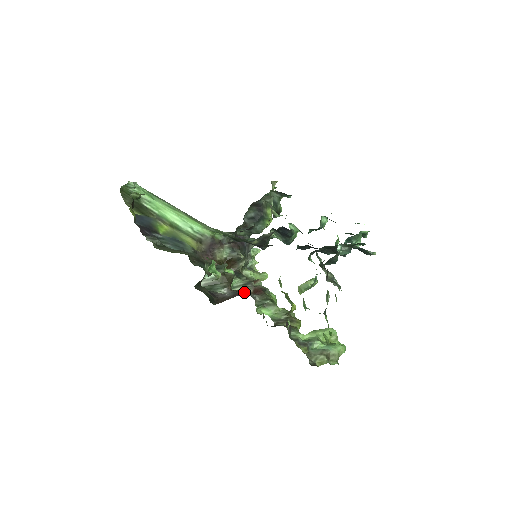
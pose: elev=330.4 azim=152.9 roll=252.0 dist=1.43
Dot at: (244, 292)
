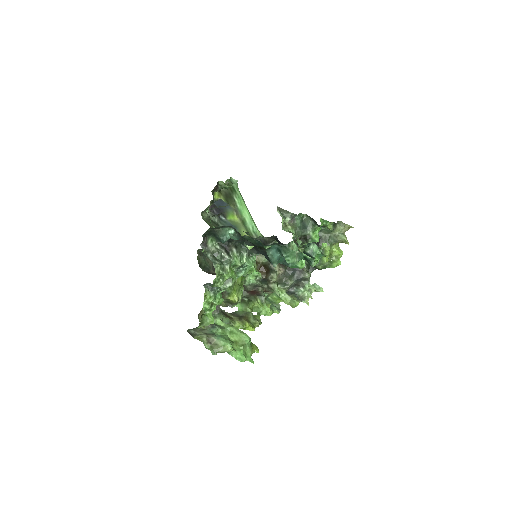
Dot at: occluded
